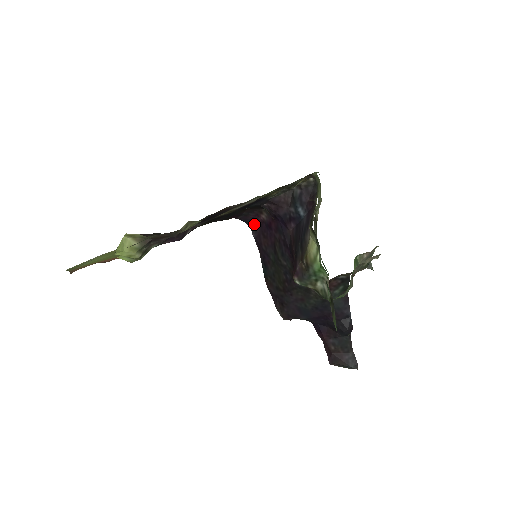
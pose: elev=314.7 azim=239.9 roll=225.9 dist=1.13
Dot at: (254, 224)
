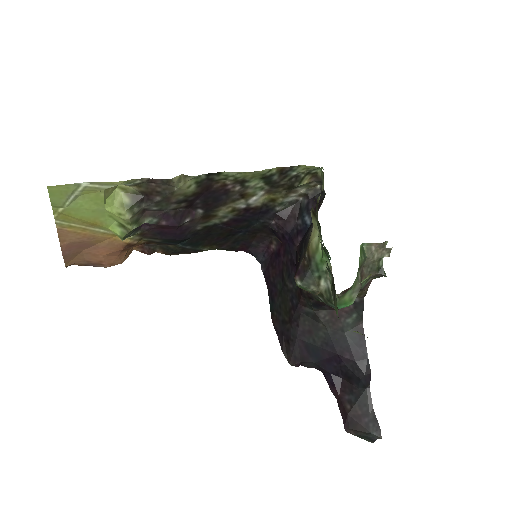
Dot at: (264, 258)
